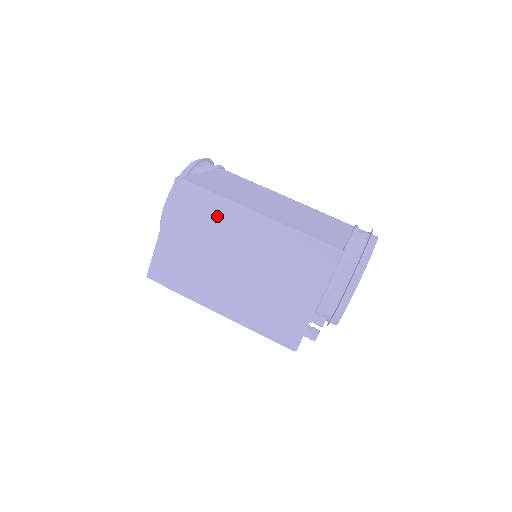
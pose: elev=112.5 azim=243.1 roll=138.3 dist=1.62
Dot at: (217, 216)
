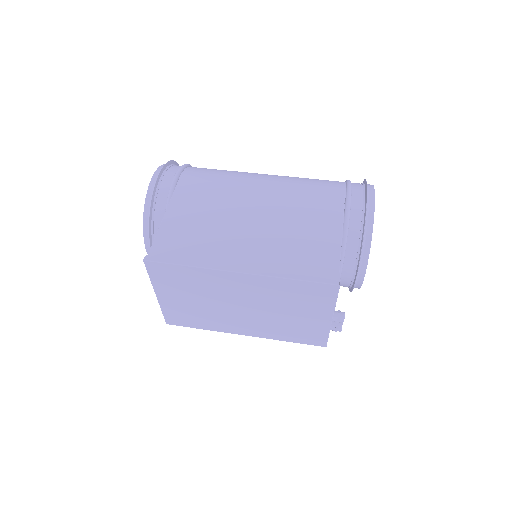
Dot at: (202, 280)
